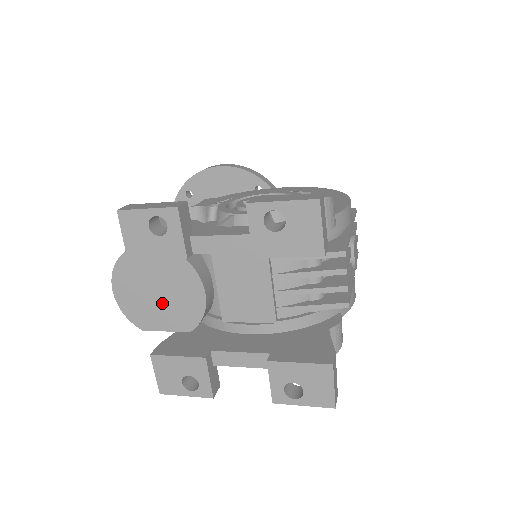
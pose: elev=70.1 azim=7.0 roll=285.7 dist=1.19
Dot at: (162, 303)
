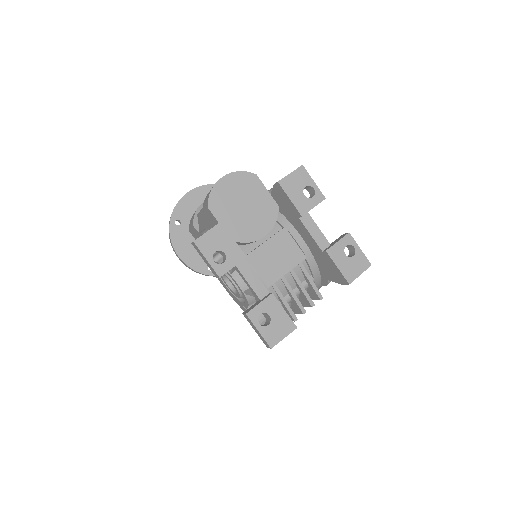
Dot at: (239, 212)
